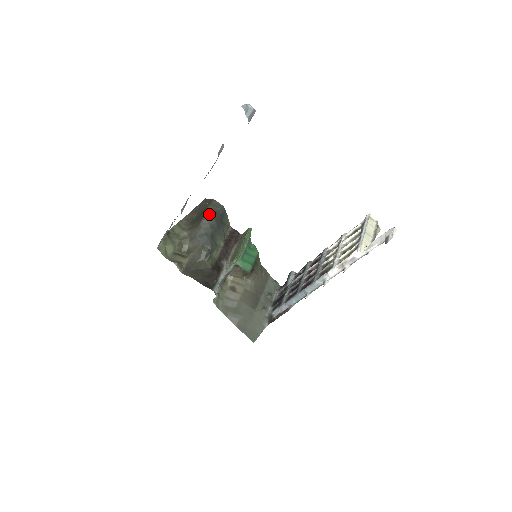
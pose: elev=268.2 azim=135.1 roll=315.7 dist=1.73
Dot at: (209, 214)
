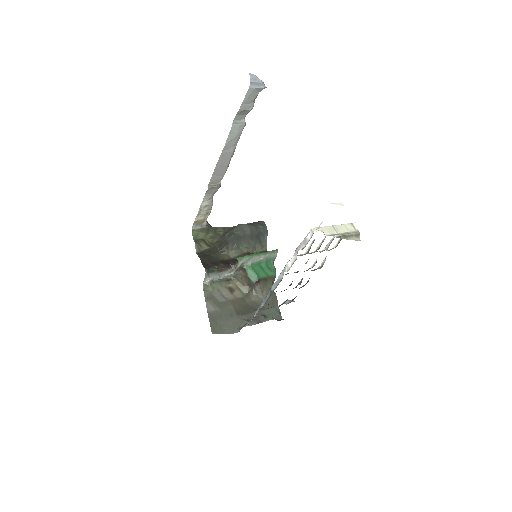
Dot at: (248, 224)
